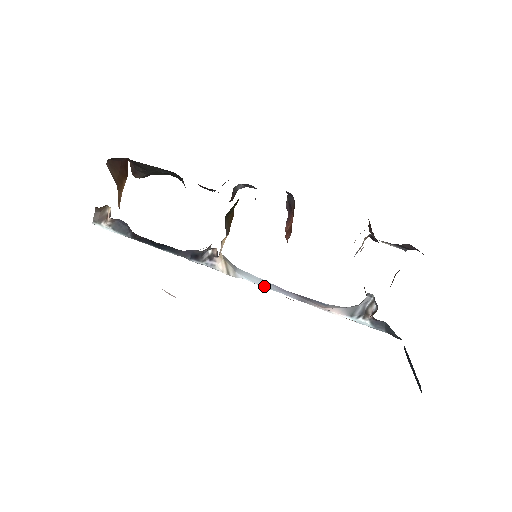
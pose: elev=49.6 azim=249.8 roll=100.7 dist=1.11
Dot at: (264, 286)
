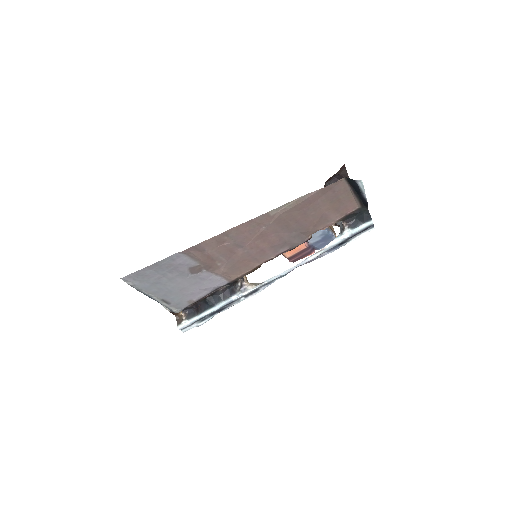
Dot at: (280, 274)
